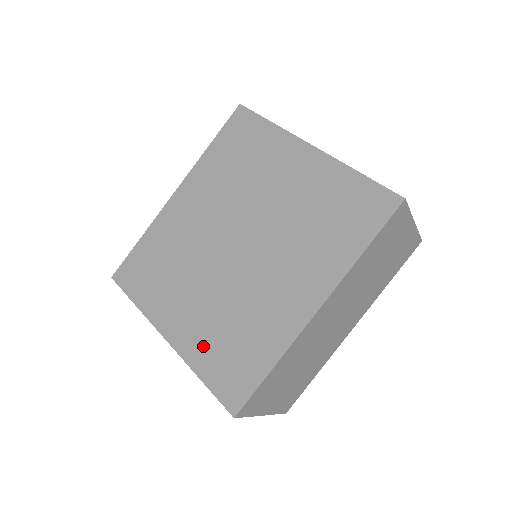
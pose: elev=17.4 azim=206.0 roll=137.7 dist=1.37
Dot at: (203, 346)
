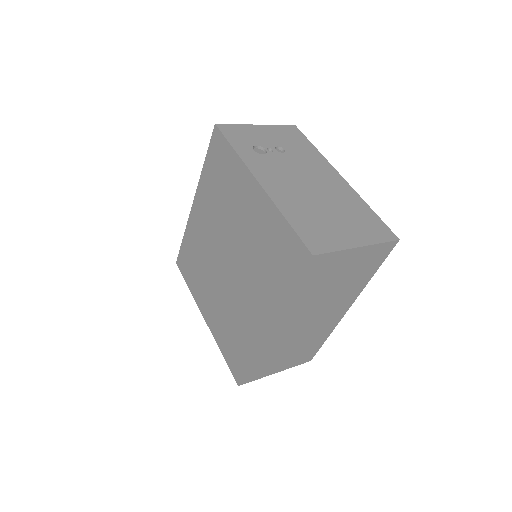
Dot at: (220, 332)
